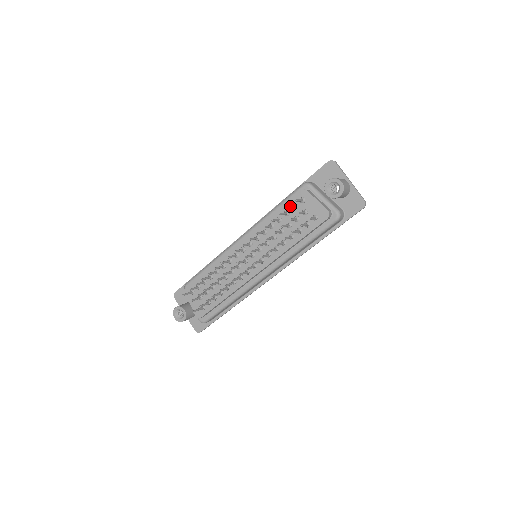
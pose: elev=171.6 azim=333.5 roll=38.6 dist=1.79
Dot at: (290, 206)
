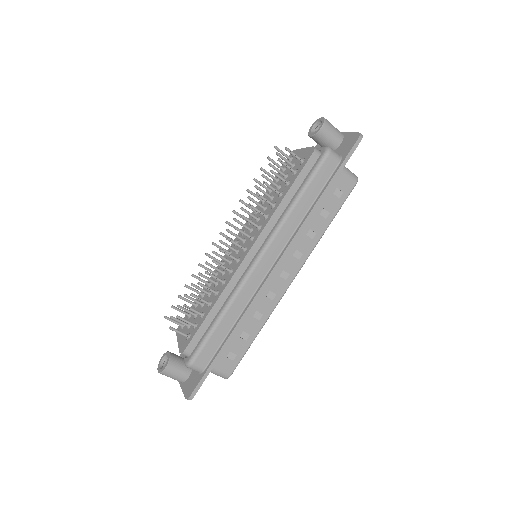
Dot at: (273, 160)
